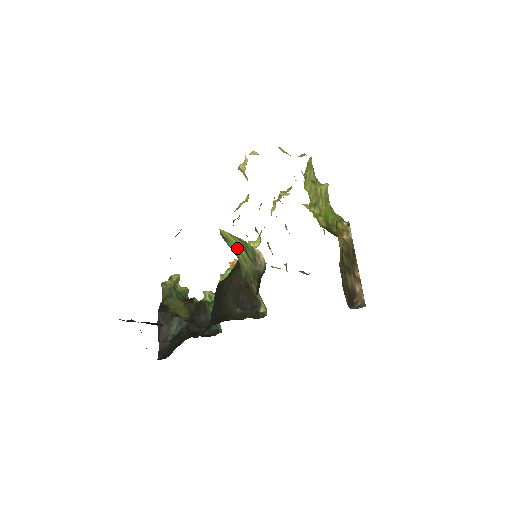
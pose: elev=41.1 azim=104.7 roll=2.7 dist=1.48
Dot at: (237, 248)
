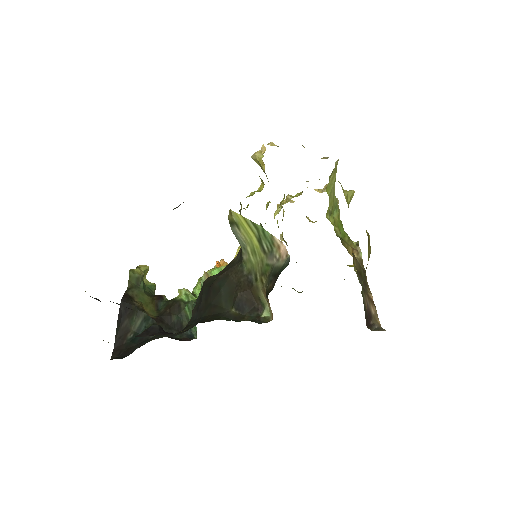
Dot at: (247, 237)
